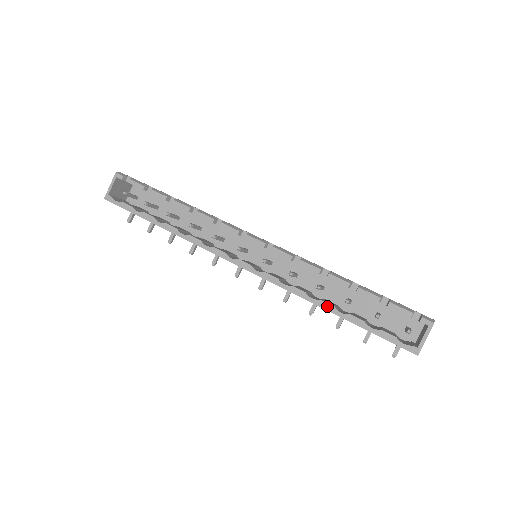
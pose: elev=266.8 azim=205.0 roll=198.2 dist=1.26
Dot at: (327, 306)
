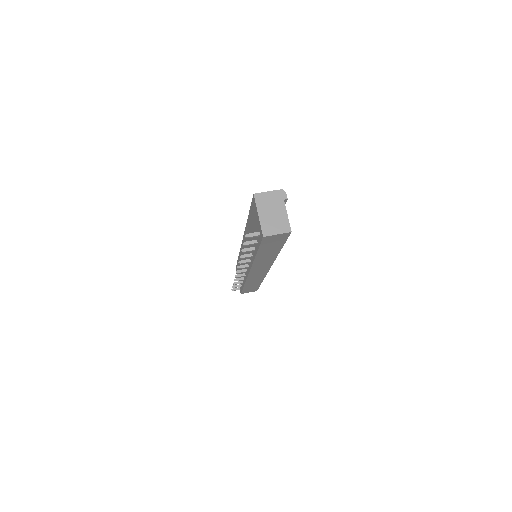
Dot at: occluded
